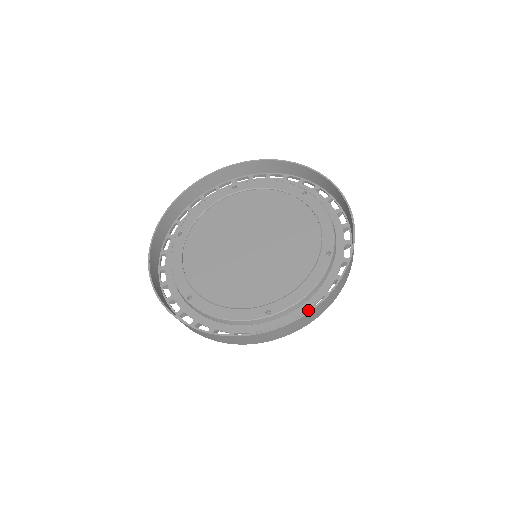
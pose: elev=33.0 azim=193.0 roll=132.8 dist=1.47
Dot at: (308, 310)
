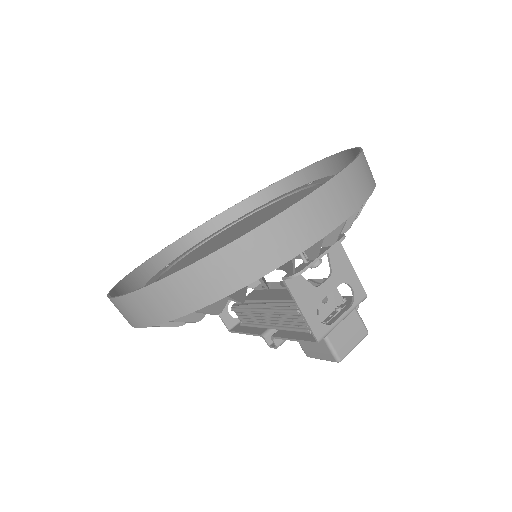
Dot at: occluded
